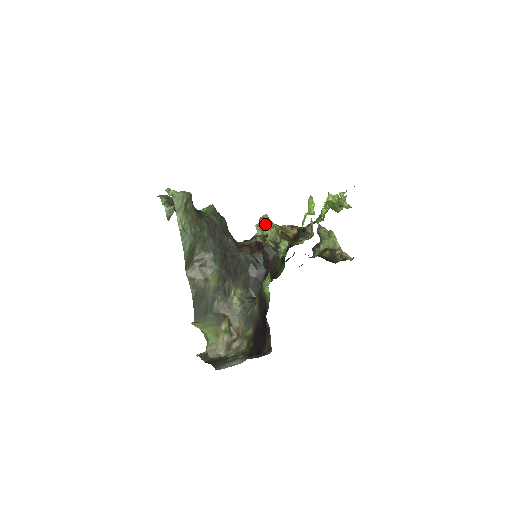
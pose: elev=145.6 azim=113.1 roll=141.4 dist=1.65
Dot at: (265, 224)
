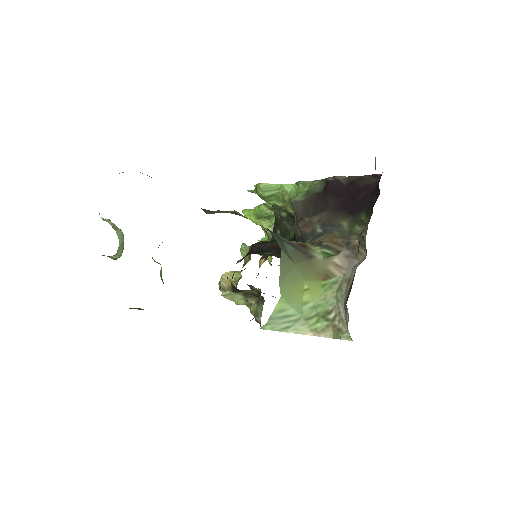
Dot at: (230, 271)
